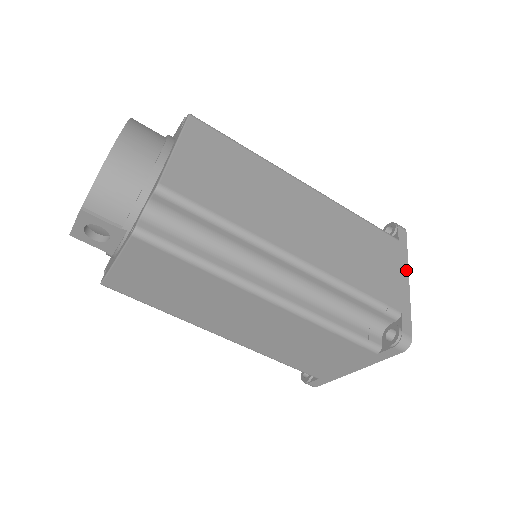
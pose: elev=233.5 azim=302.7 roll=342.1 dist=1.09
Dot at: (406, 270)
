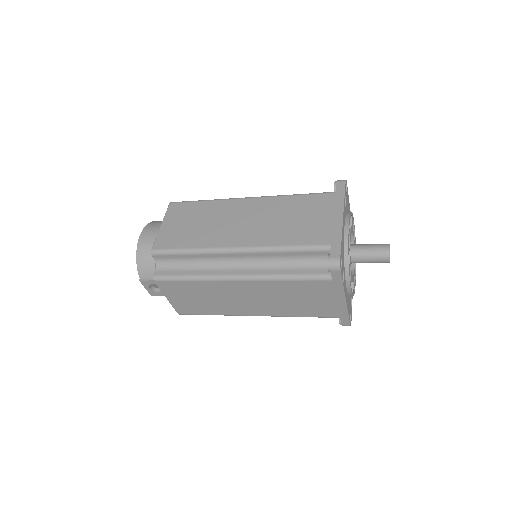
Dot at: (341, 211)
